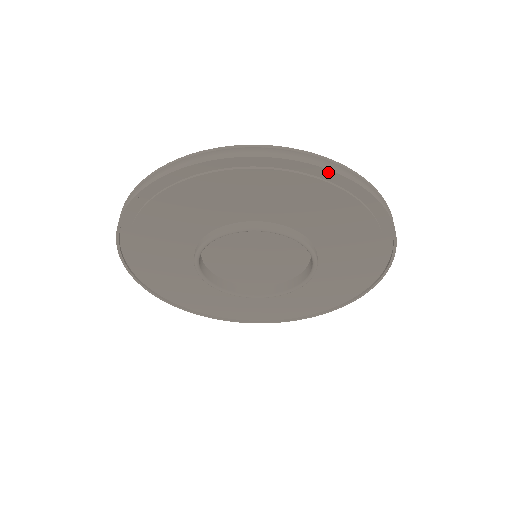
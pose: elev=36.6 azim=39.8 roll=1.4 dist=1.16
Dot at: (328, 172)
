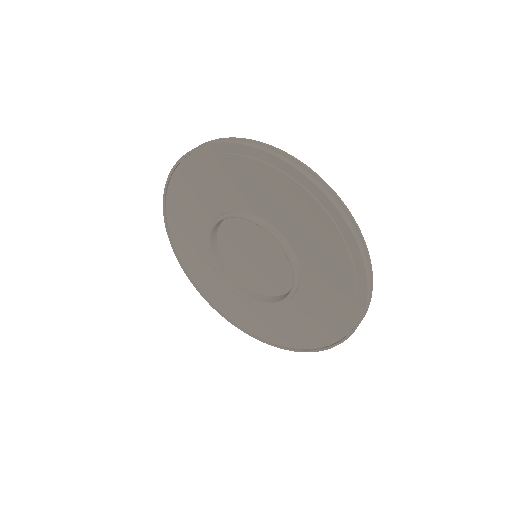
Dot at: (365, 292)
